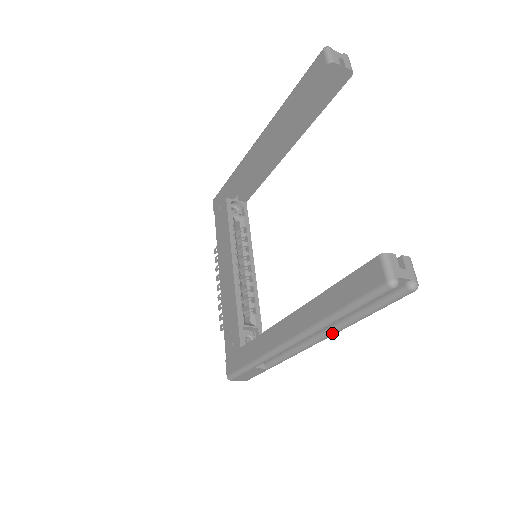
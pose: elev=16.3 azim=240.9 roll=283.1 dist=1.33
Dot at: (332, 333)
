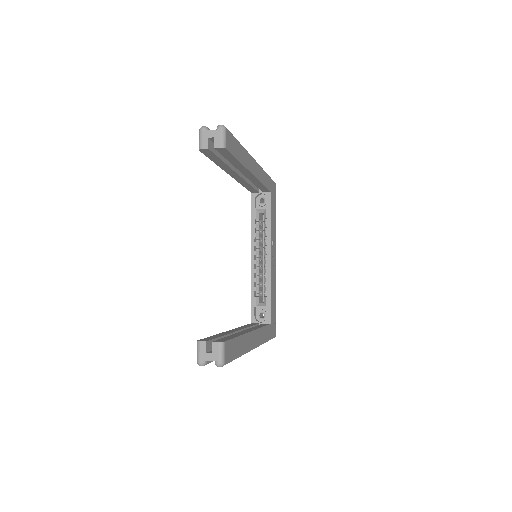
Dot at: occluded
